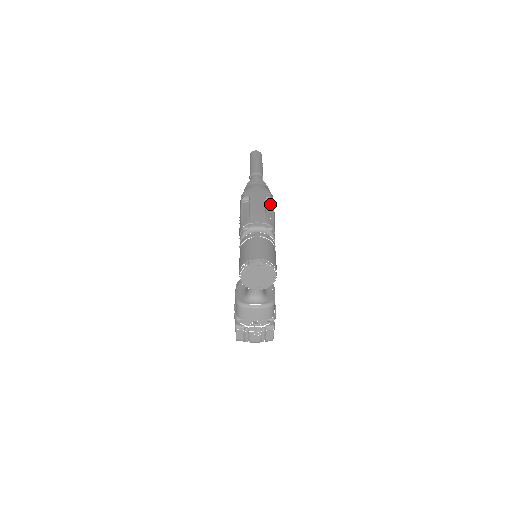
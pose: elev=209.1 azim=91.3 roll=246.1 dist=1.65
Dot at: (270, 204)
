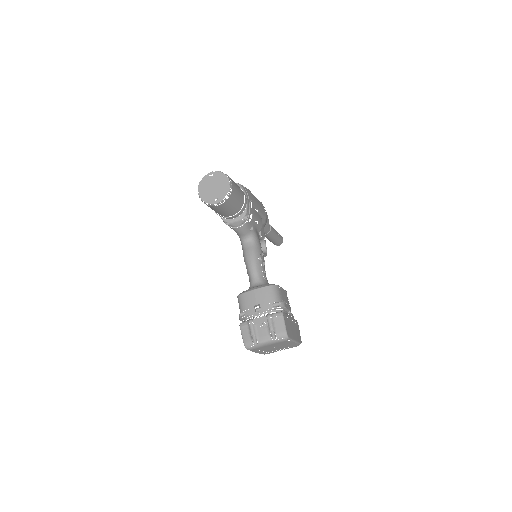
Dot at: occluded
